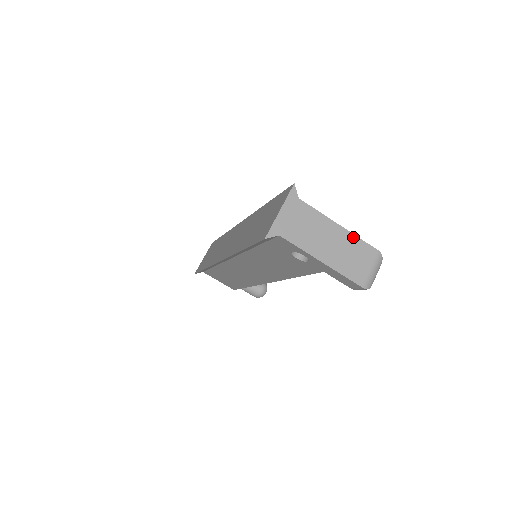
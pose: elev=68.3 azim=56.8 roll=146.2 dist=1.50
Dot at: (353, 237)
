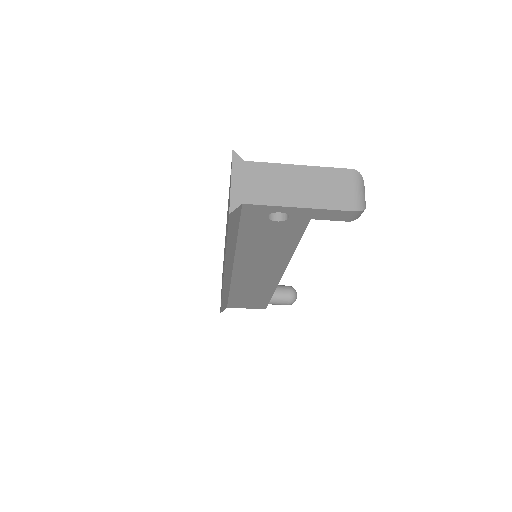
Dot at: (319, 169)
